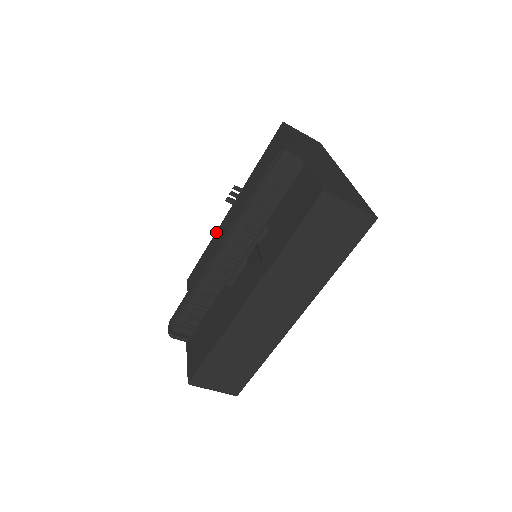
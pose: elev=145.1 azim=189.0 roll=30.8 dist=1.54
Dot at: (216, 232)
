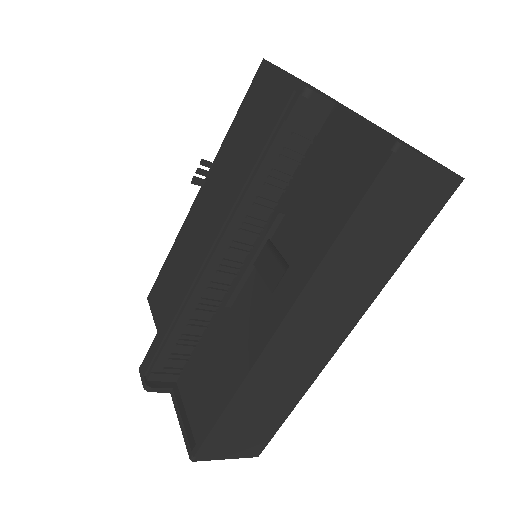
Dot at: (181, 228)
